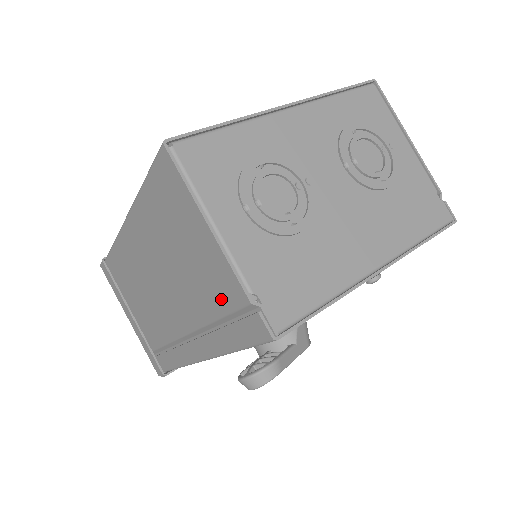
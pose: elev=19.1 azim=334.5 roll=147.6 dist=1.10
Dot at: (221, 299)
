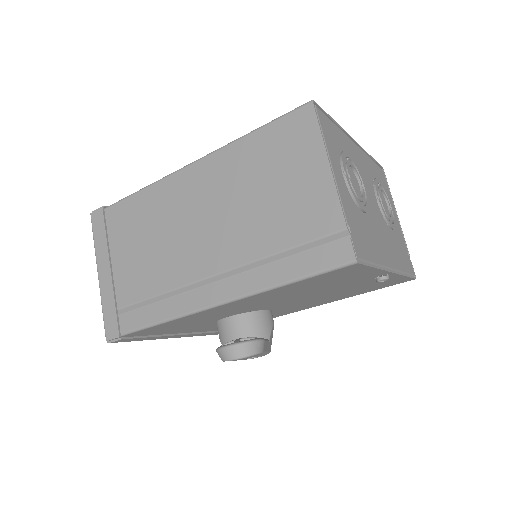
Dot at: (304, 229)
